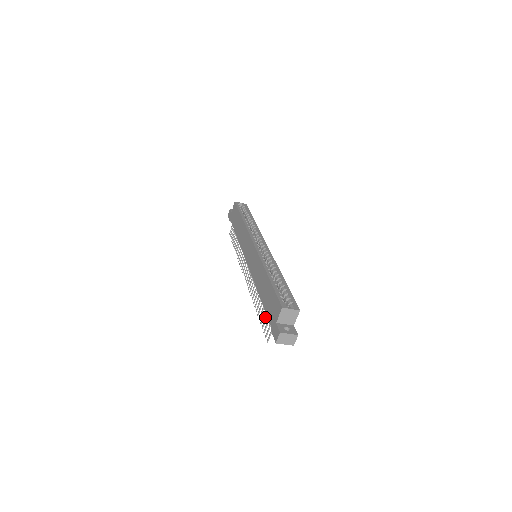
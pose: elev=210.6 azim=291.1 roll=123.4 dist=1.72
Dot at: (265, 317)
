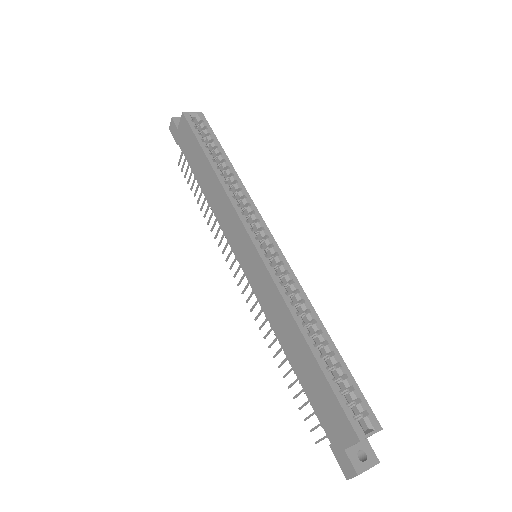
Dot at: occluded
